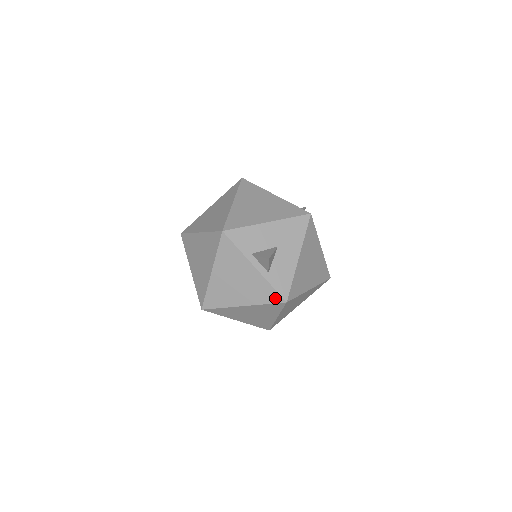
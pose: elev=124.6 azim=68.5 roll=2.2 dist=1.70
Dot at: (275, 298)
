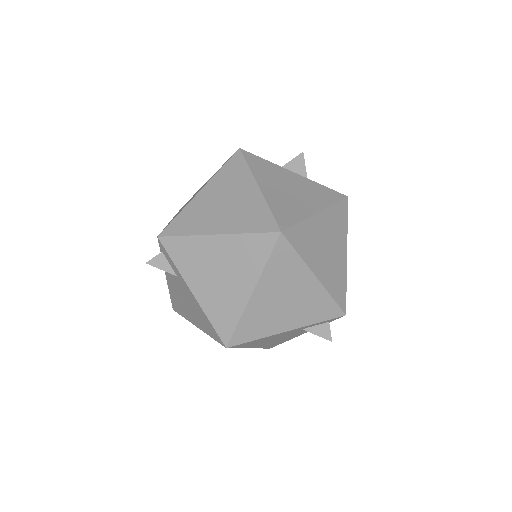
Dot at: (336, 195)
